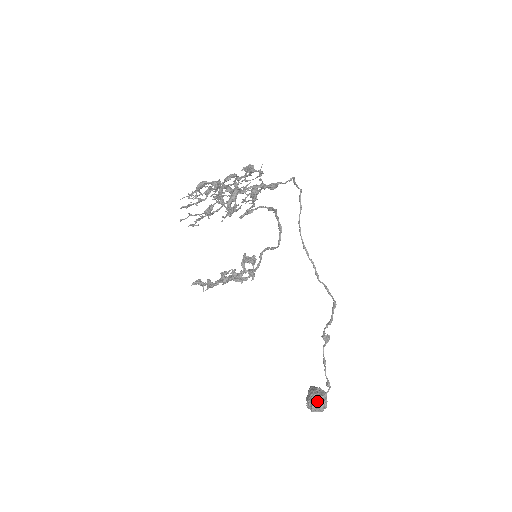
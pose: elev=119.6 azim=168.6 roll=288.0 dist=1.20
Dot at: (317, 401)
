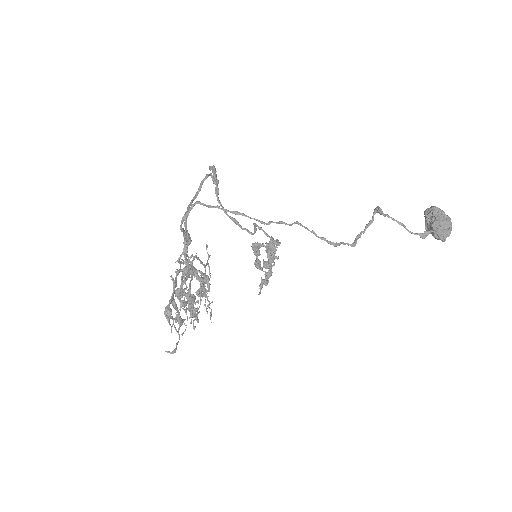
Dot at: (435, 236)
